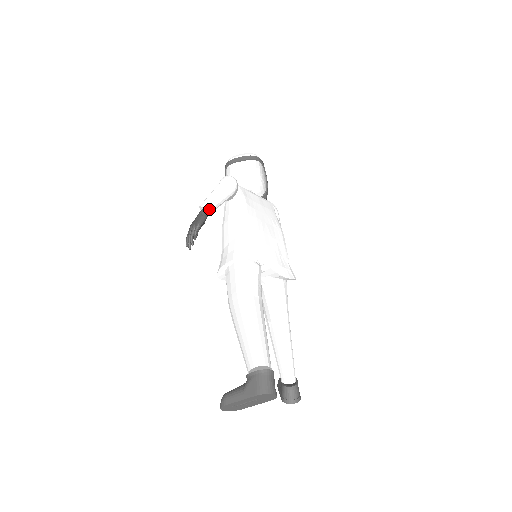
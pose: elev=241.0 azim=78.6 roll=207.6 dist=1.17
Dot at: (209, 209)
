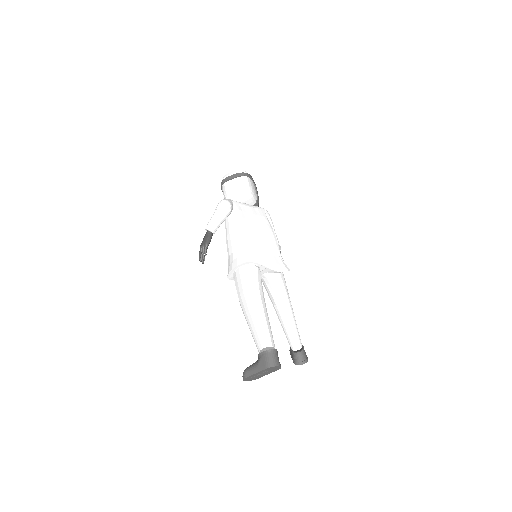
Dot at: (213, 230)
